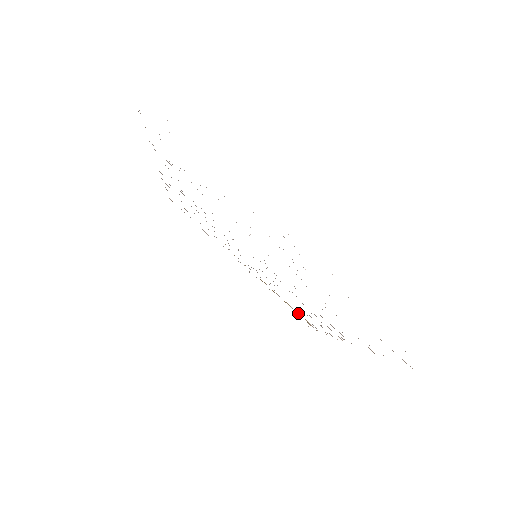
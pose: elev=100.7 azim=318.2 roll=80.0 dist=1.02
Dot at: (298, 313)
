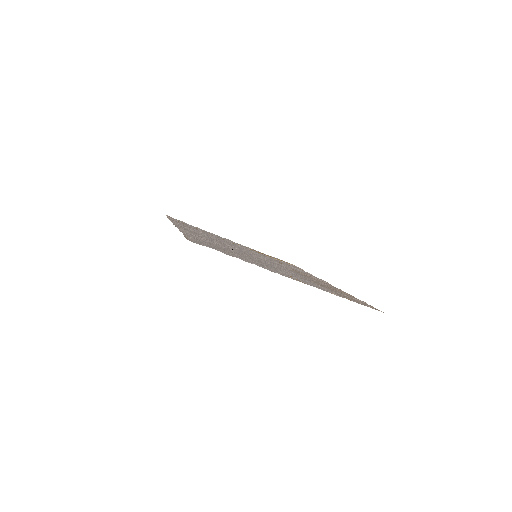
Dot at: occluded
